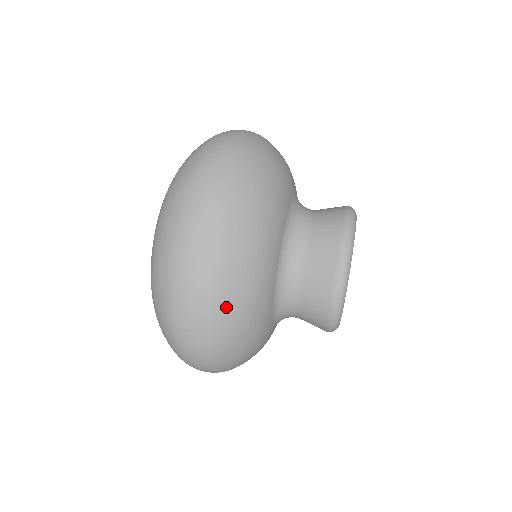
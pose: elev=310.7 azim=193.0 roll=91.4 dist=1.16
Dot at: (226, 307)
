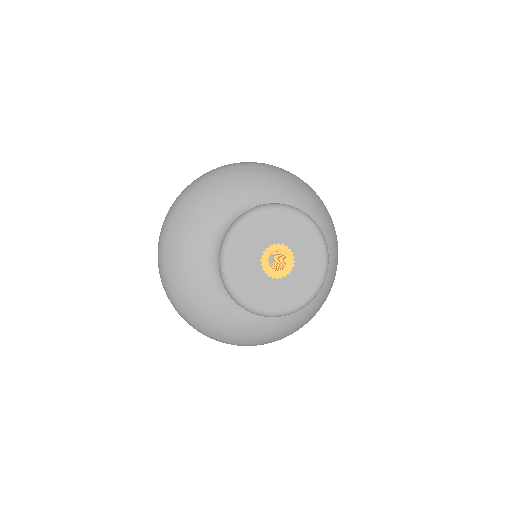
Dot at: (166, 258)
